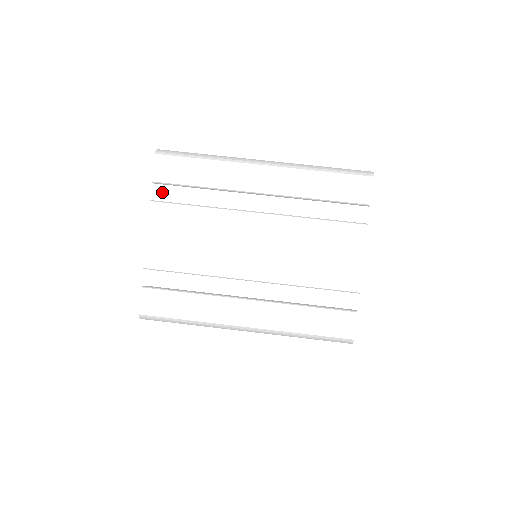
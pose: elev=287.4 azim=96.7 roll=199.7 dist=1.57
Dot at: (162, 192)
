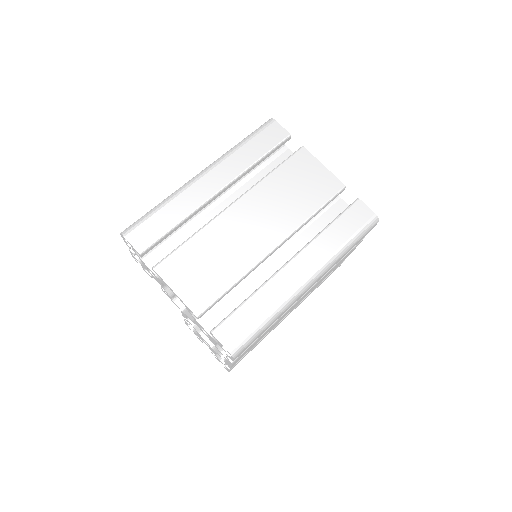
Dot at: (151, 265)
